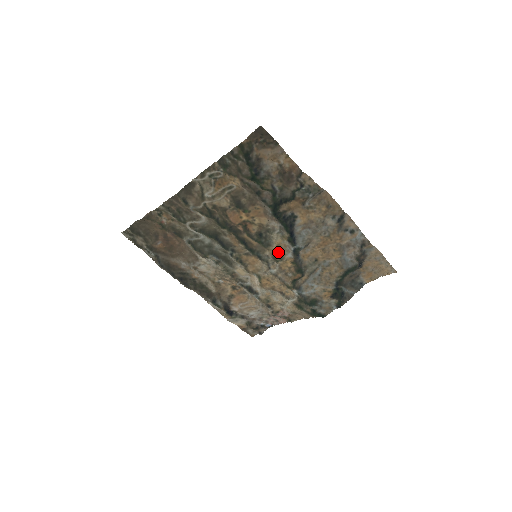
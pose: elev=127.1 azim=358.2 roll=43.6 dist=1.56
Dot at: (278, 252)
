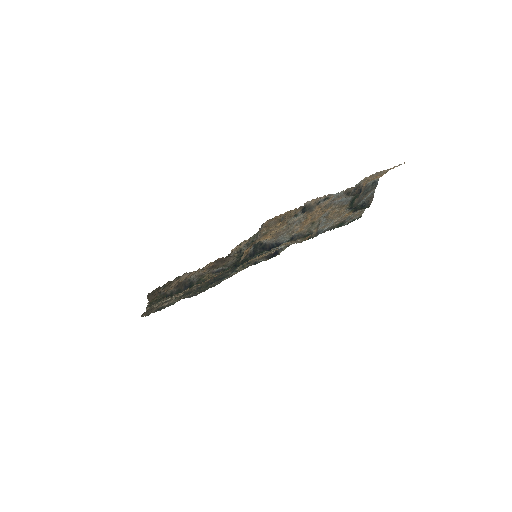
Dot at: occluded
